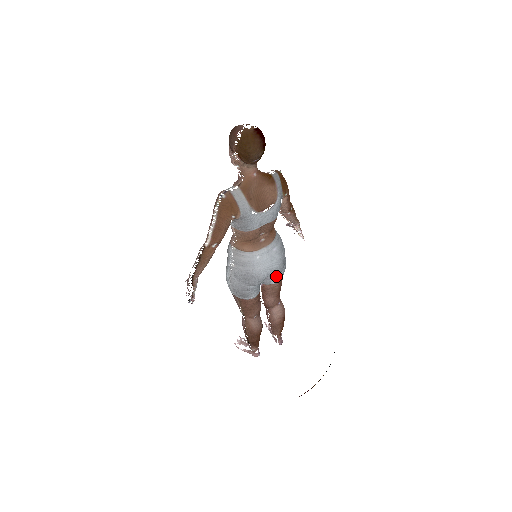
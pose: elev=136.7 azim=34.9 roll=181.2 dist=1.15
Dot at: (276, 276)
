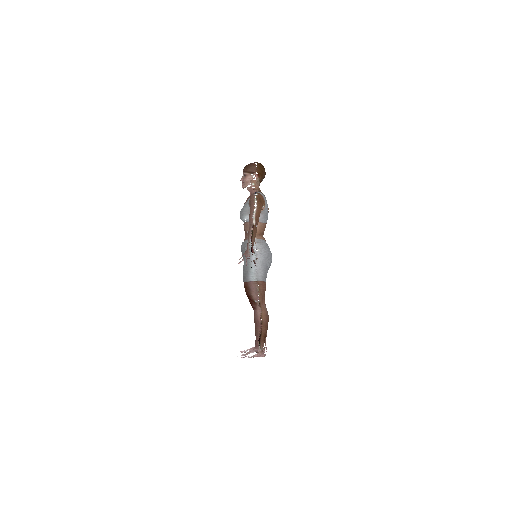
Dot at: occluded
